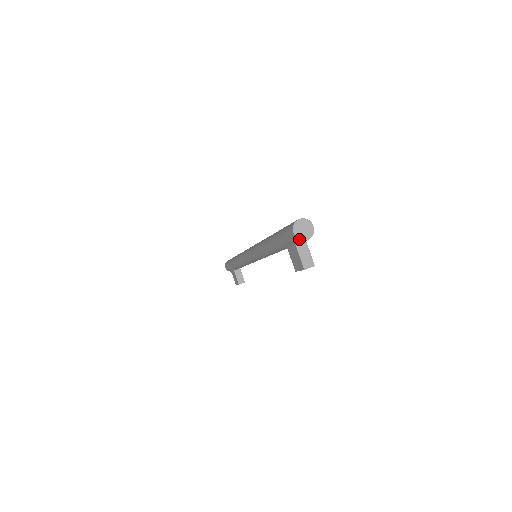
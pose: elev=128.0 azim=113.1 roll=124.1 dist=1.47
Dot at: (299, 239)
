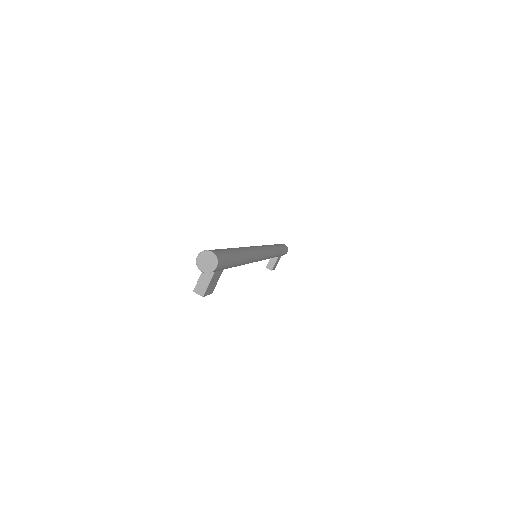
Dot at: (197, 265)
